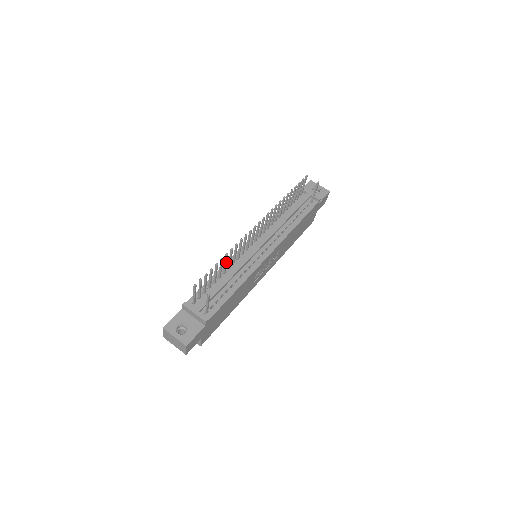
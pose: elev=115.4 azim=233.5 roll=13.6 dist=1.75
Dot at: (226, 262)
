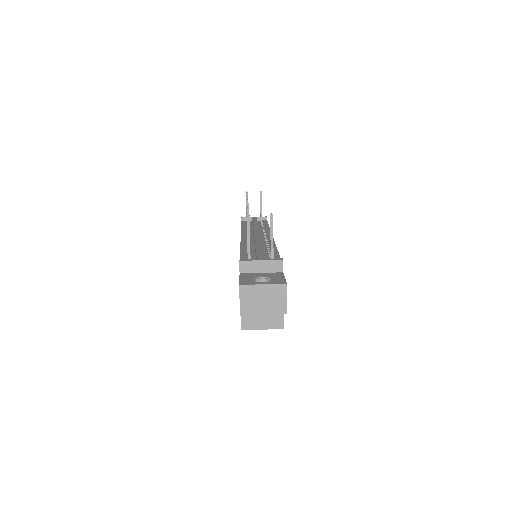
Dot at: occluded
